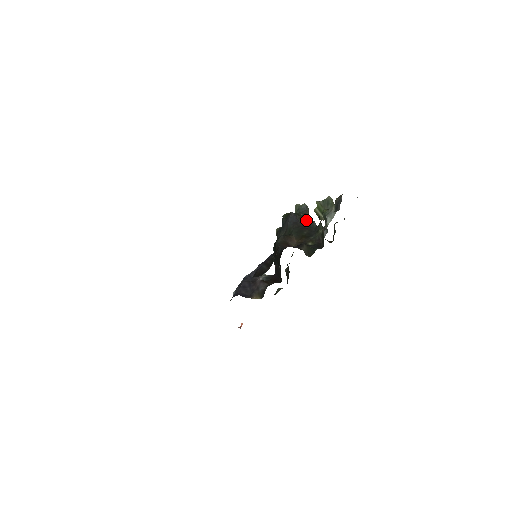
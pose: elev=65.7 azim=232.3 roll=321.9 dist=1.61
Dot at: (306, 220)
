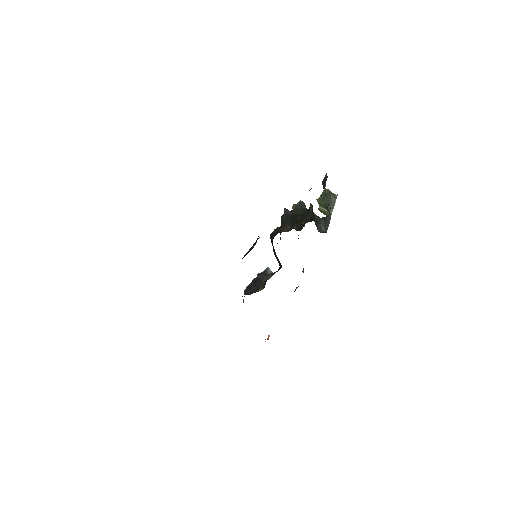
Dot at: occluded
